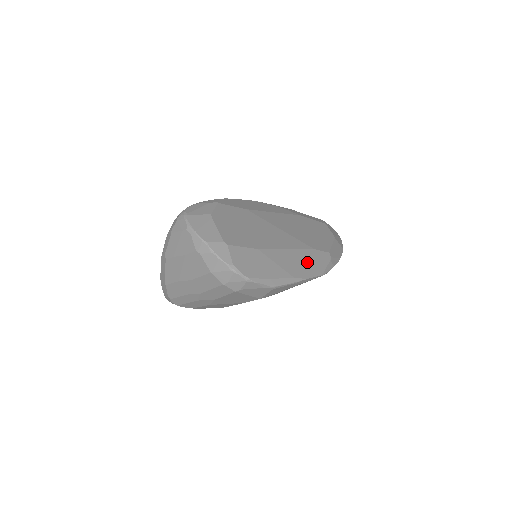
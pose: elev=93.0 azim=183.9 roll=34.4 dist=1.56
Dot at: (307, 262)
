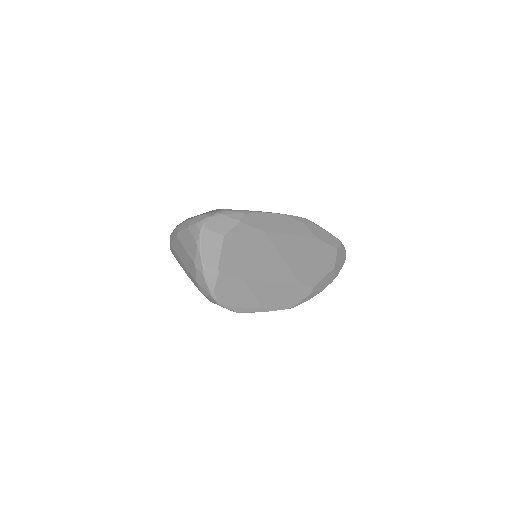
Dot at: (284, 296)
